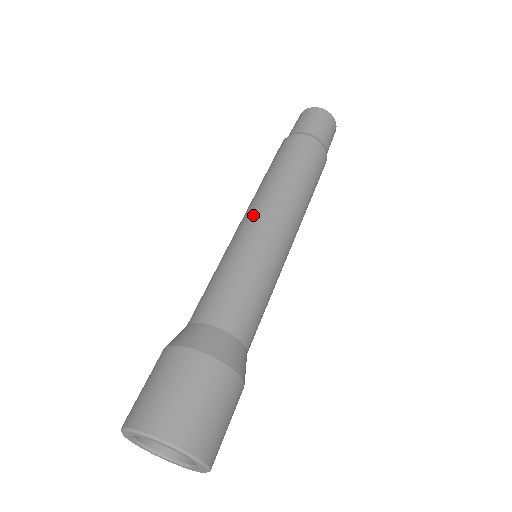
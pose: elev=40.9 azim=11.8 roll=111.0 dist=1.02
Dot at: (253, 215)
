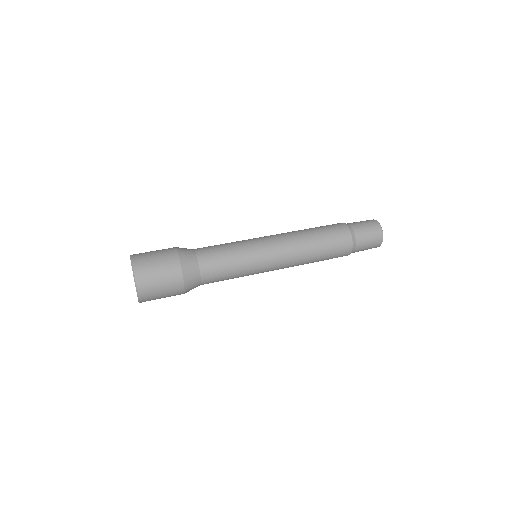
Dot at: (277, 249)
